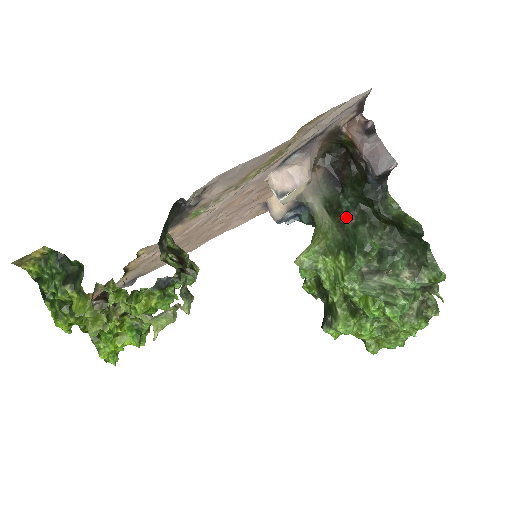
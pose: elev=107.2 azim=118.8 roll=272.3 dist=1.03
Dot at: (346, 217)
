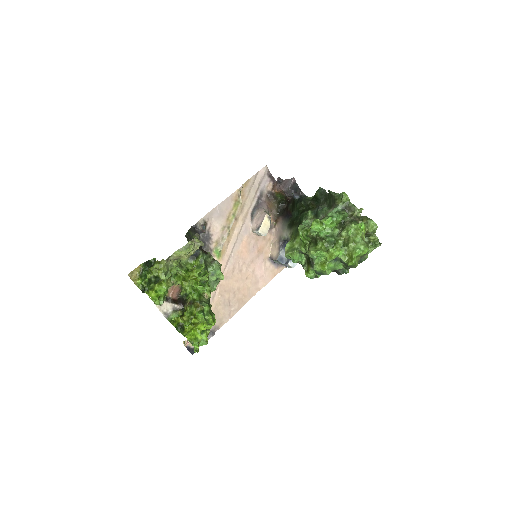
Dot at: (296, 220)
